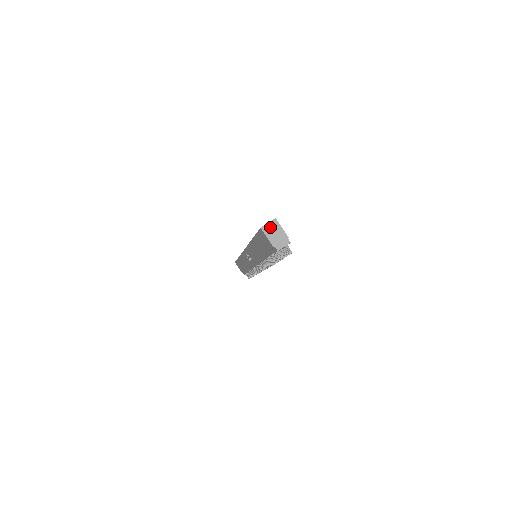
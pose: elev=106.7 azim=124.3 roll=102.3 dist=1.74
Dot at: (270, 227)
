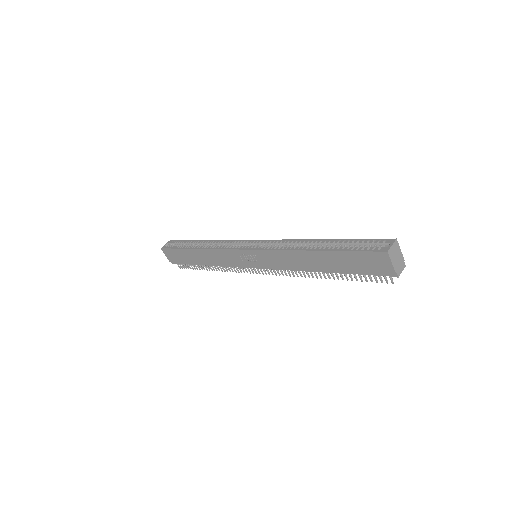
Dot at: (393, 250)
